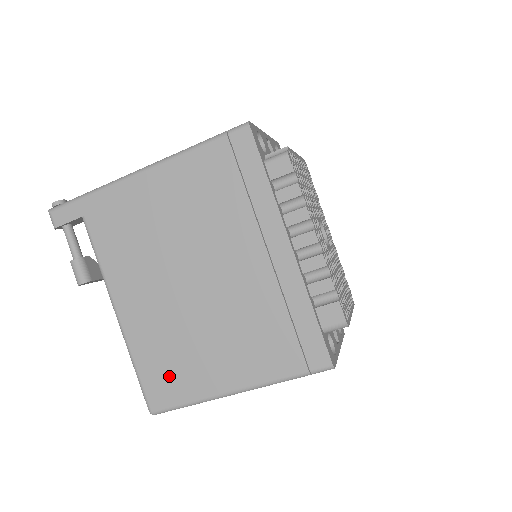
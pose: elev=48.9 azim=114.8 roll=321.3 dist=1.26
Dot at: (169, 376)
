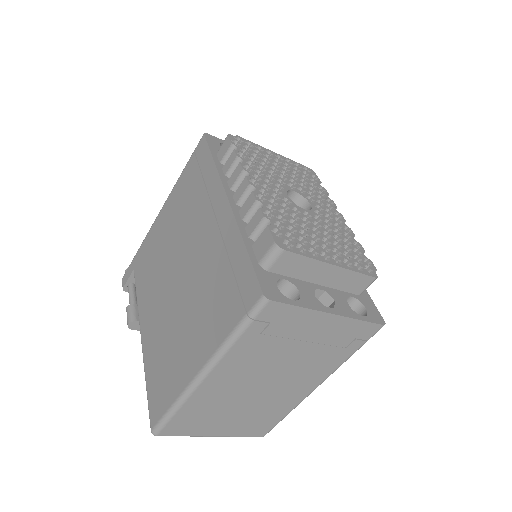
Dot at: (162, 382)
